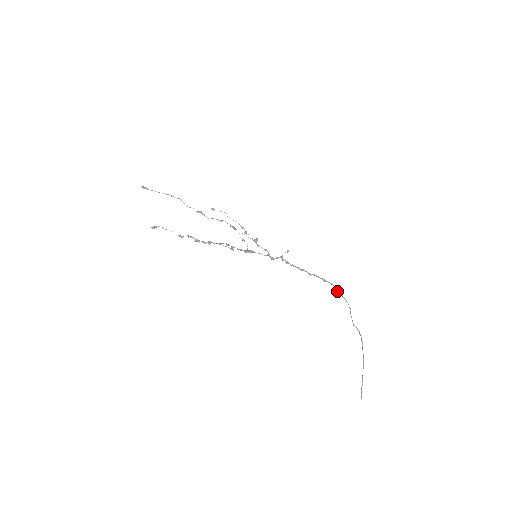
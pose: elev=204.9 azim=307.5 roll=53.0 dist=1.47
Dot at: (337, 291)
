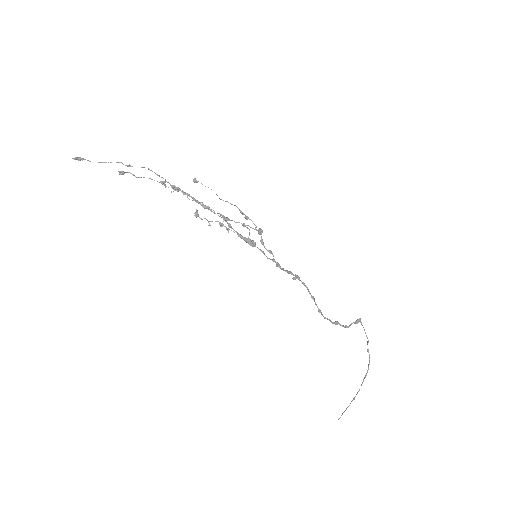
Dot at: (357, 322)
